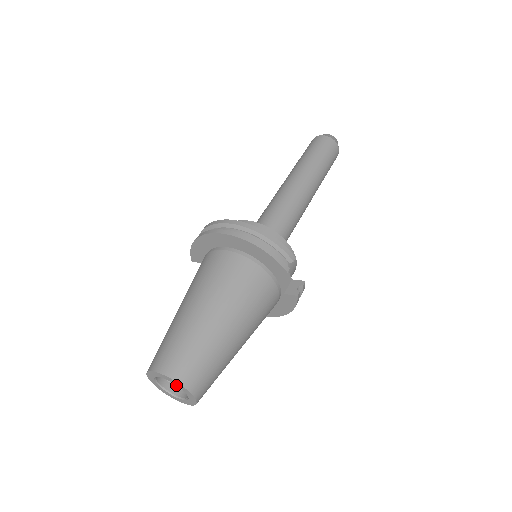
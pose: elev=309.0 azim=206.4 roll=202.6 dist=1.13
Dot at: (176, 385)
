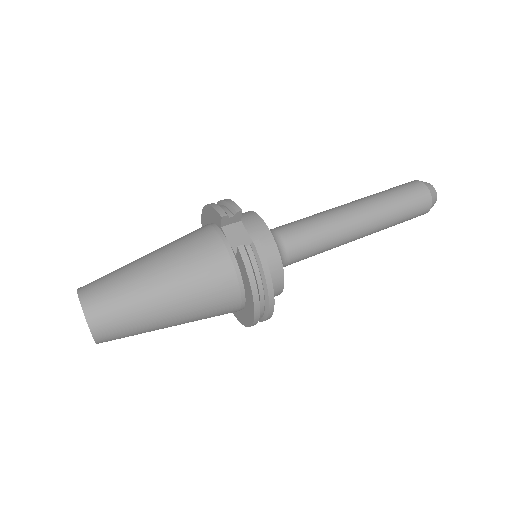
Dot at: occluded
